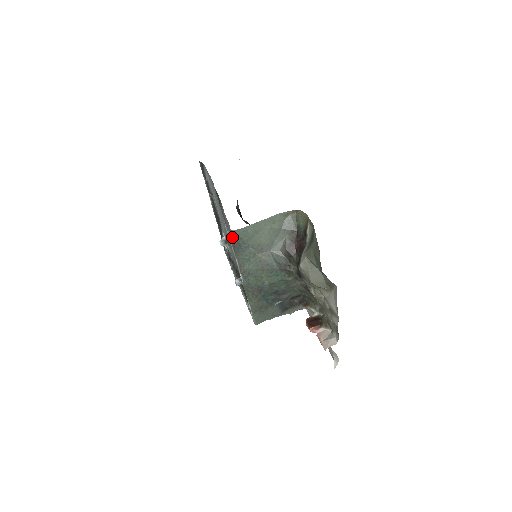
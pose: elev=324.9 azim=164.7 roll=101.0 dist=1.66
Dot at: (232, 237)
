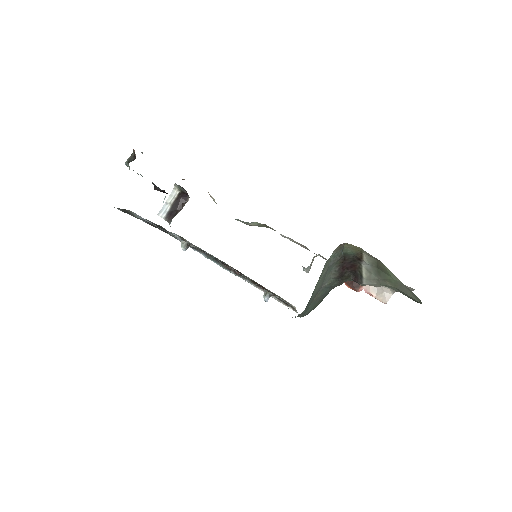
Dot at: occluded
